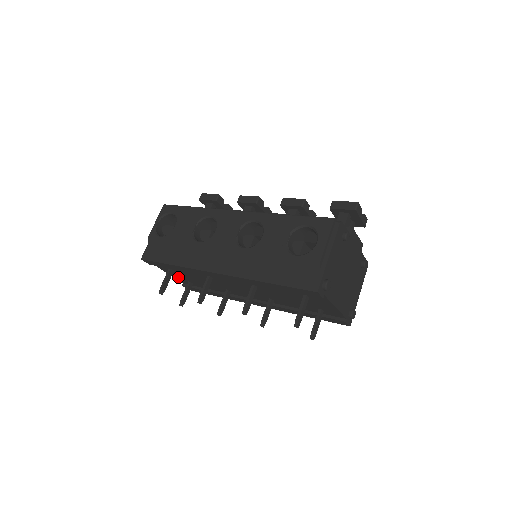
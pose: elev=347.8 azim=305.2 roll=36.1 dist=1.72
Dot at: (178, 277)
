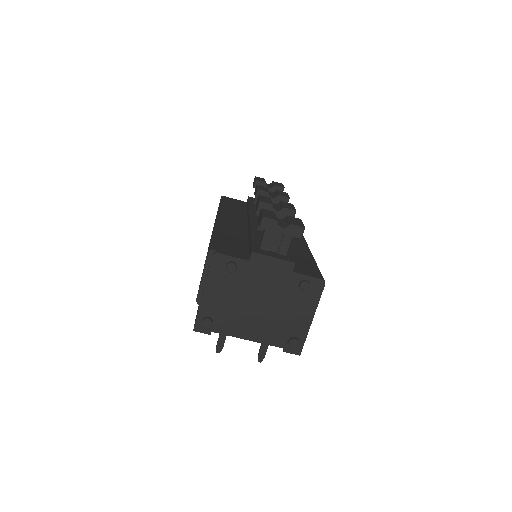
Dot at: occluded
